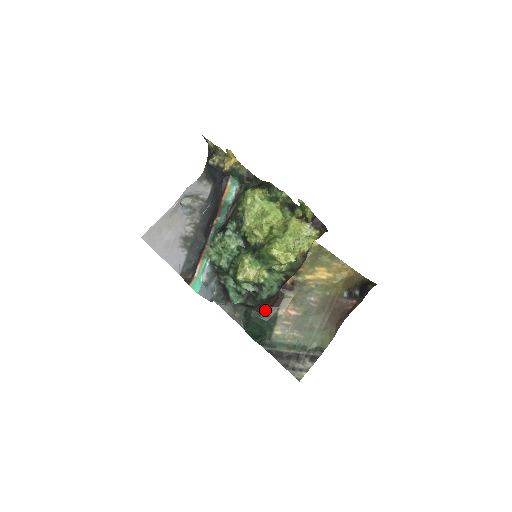
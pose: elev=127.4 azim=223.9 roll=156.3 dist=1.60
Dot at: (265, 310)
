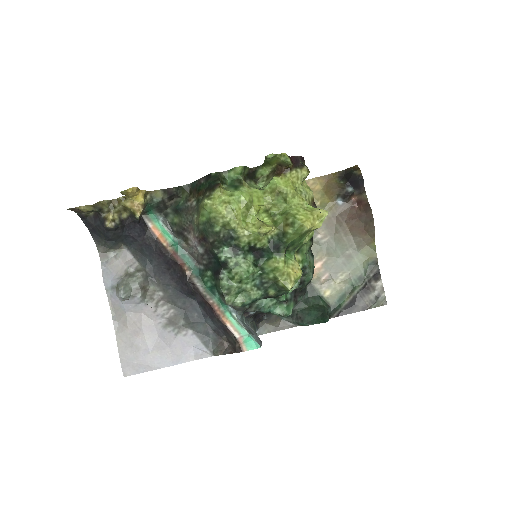
Dot at: occluded
